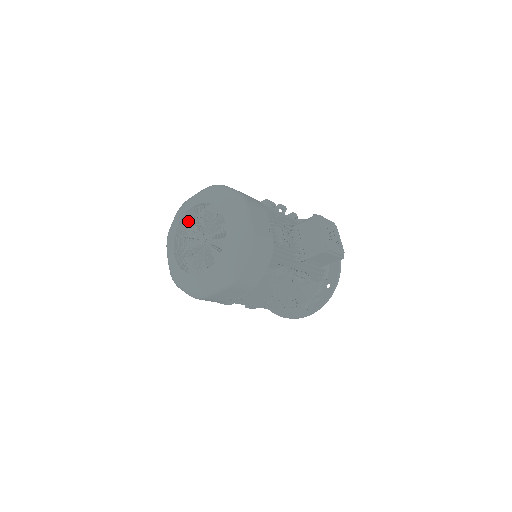
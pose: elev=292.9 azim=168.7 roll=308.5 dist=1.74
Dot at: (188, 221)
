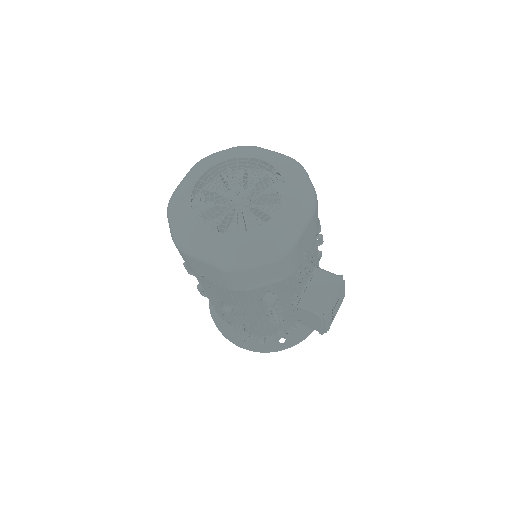
Dot at: (242, 167)
